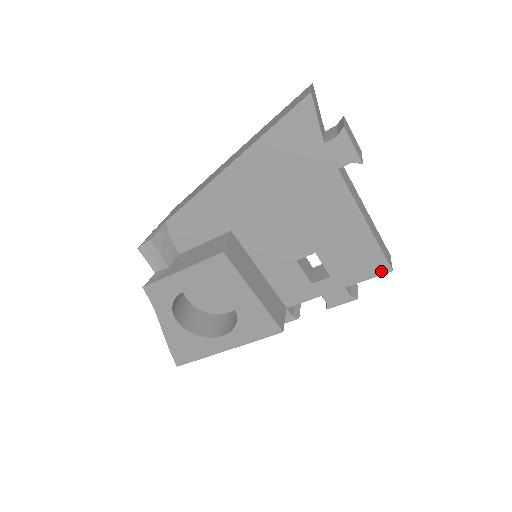
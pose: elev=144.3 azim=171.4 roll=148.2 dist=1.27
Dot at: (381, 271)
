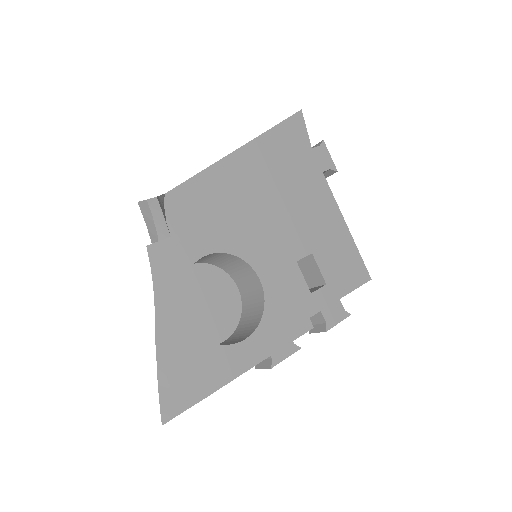
Dot at: (363, 279)
